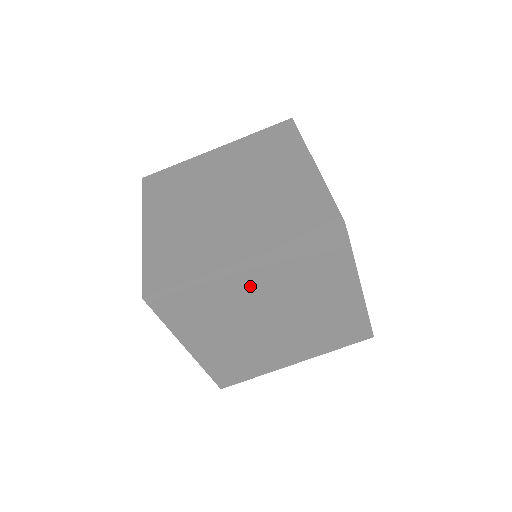
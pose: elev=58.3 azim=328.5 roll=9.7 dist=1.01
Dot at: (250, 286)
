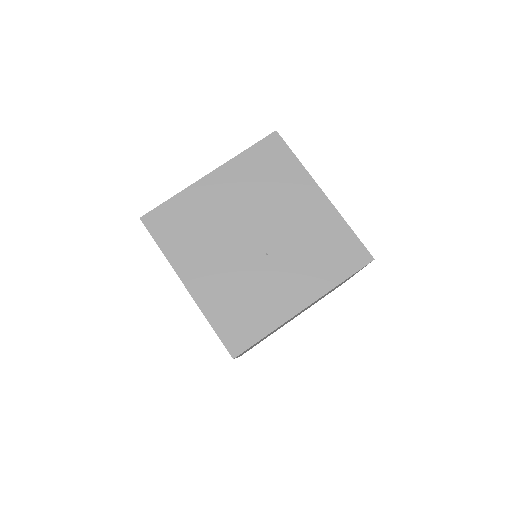
Dot at: occluded
